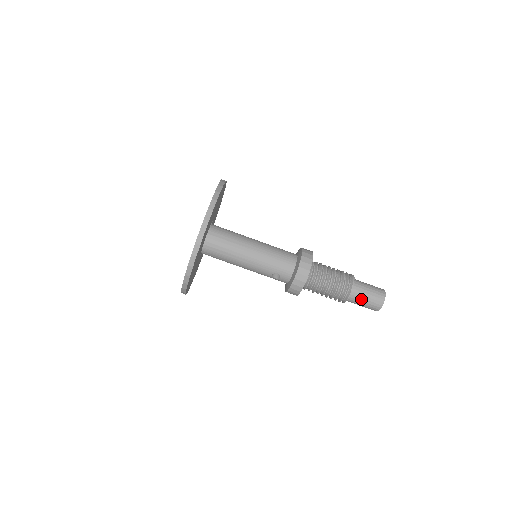
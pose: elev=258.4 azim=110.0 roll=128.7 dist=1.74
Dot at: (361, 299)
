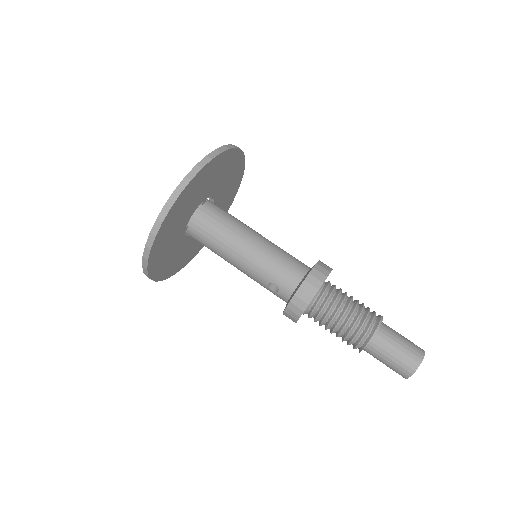
Dot at: (385, 353)
